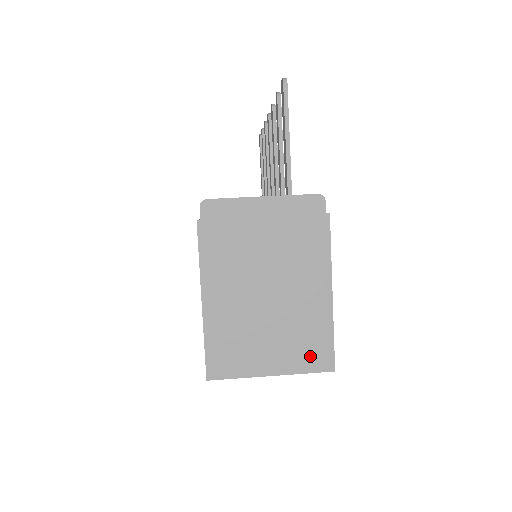
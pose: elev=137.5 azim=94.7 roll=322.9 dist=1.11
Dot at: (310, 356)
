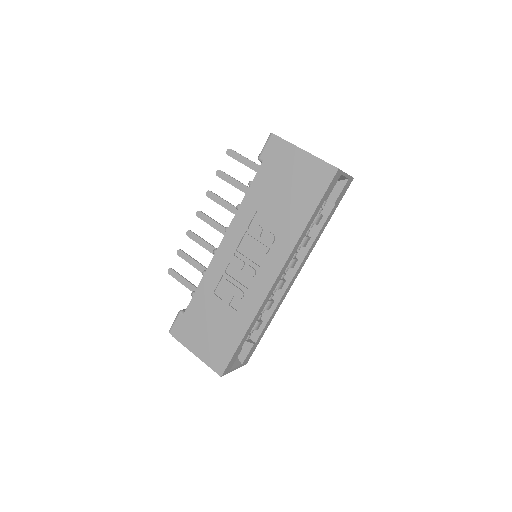
Dot at: occluded
